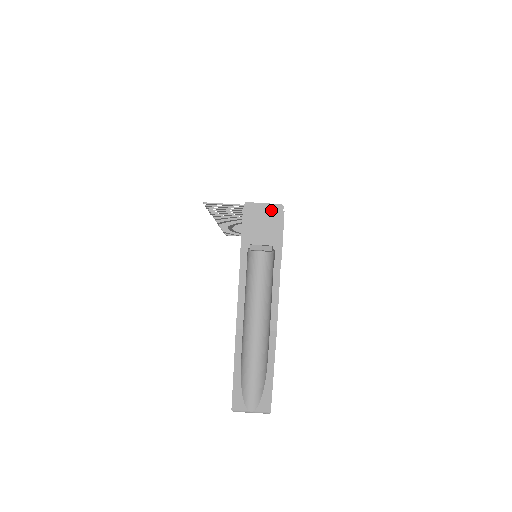
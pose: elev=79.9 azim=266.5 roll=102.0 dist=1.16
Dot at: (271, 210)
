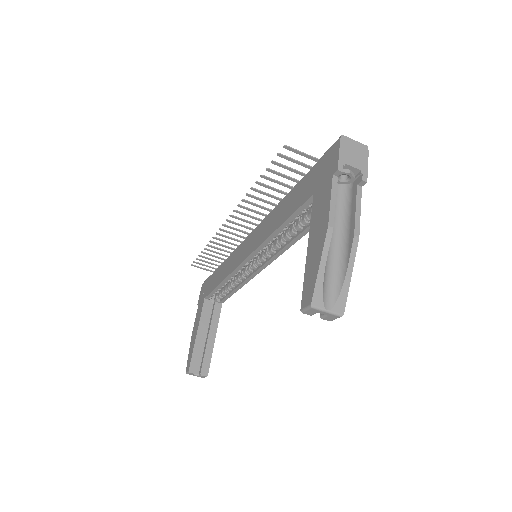
Dot at: (360, 146)
